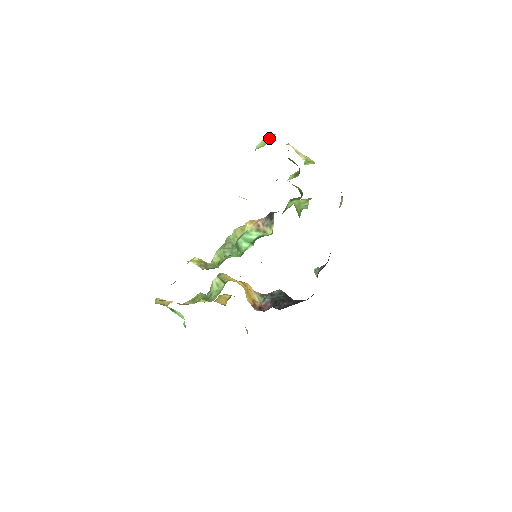
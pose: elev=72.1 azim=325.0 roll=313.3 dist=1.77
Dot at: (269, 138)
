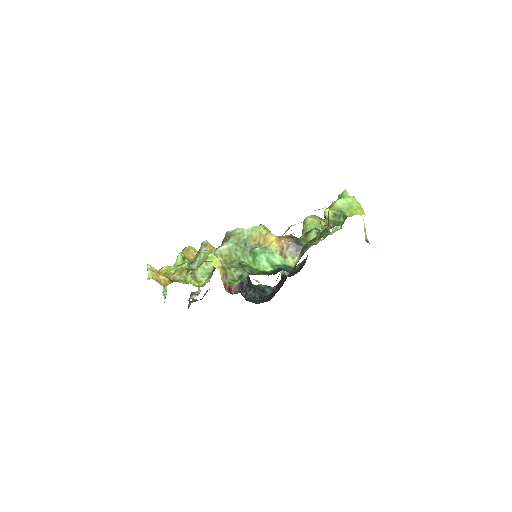
Dot at: (358, 213)
